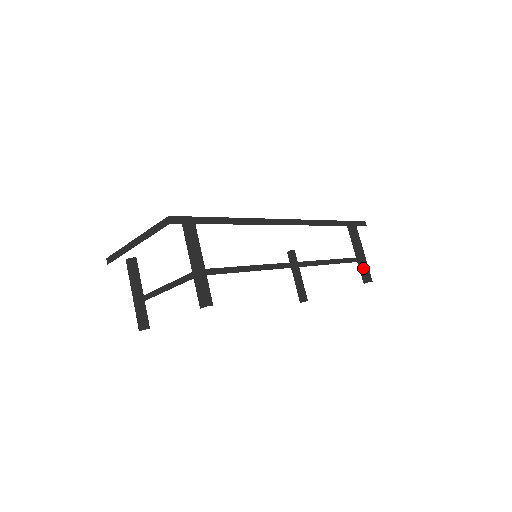
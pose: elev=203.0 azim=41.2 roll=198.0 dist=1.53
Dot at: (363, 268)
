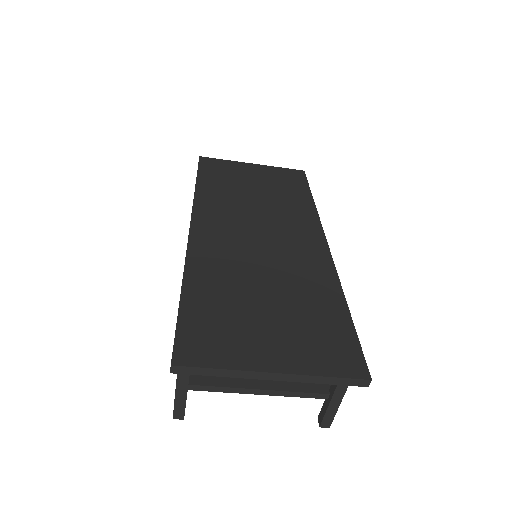
Dot at: occluded
